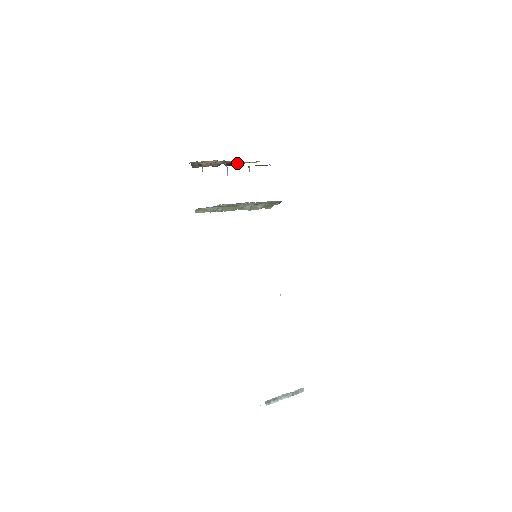
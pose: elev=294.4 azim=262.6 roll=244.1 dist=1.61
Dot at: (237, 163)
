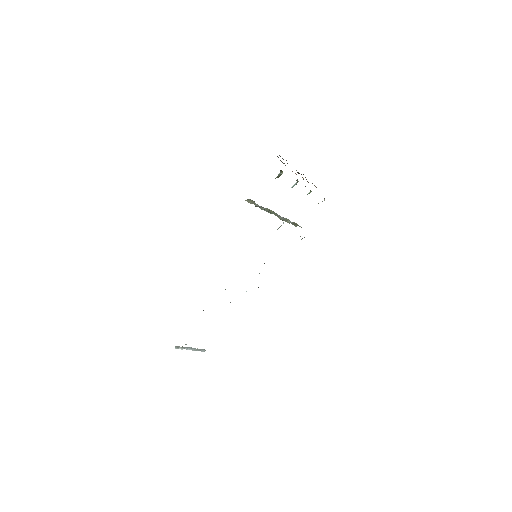
Dot at: (305, 177)
